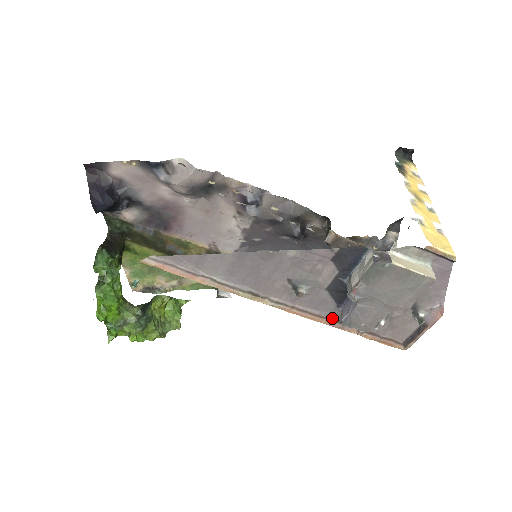
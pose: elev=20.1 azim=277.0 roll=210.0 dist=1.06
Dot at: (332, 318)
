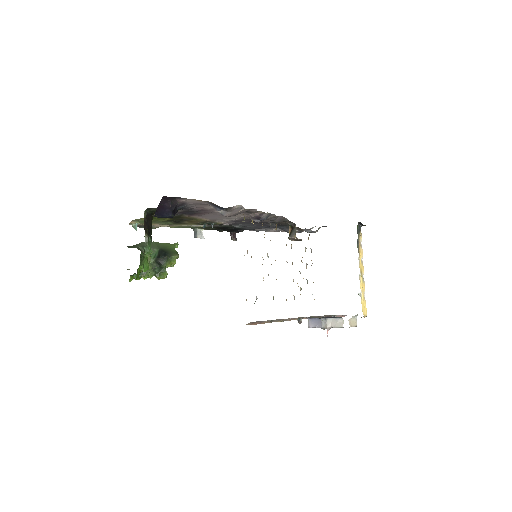
Dot at: occluded
